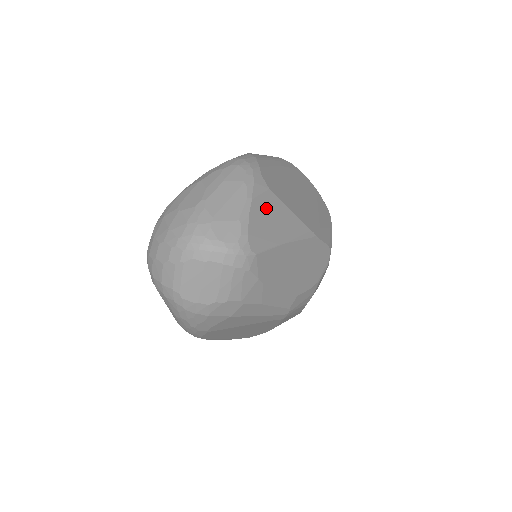
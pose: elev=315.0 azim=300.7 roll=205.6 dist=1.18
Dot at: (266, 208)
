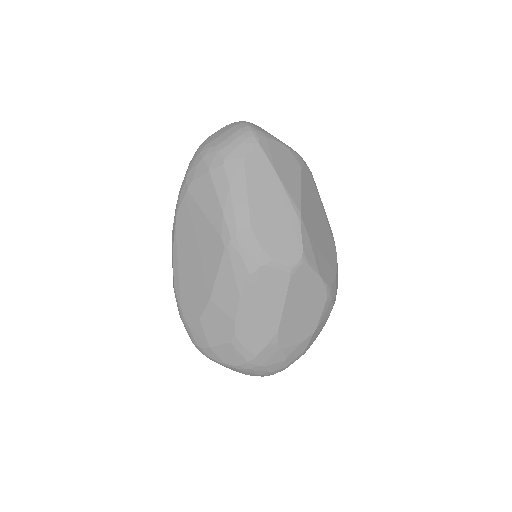
Dot at: (289, 160)
